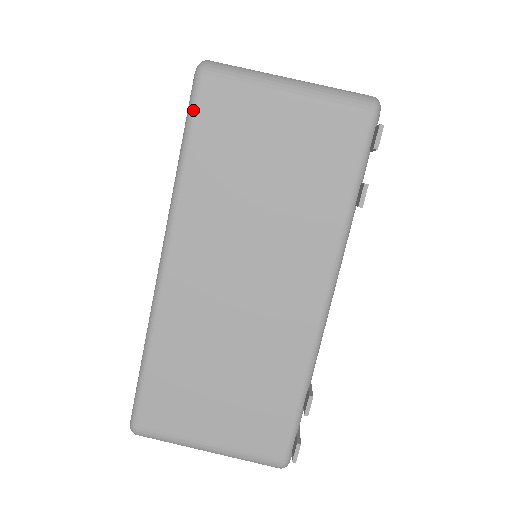
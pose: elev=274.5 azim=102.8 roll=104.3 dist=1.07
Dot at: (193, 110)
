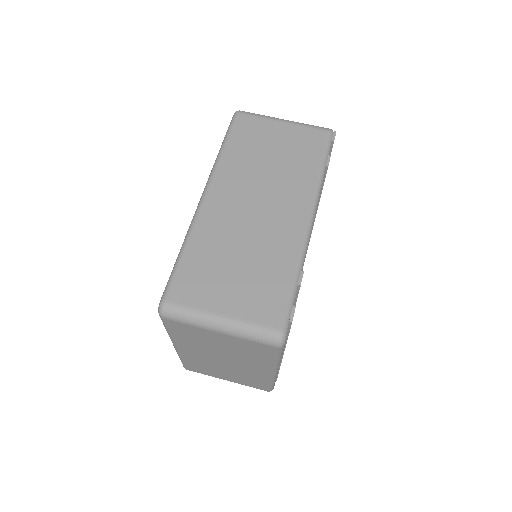
Dot at: (232, 126)
